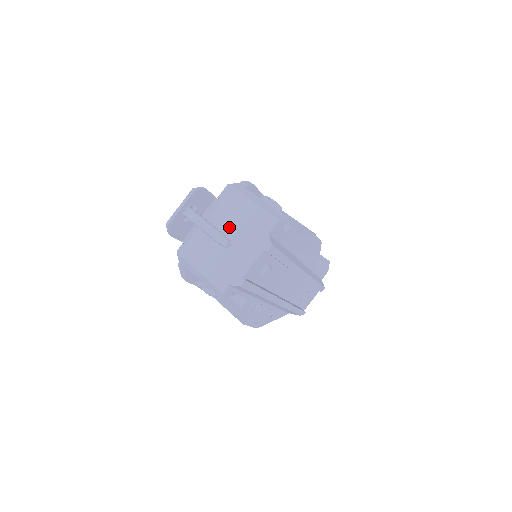
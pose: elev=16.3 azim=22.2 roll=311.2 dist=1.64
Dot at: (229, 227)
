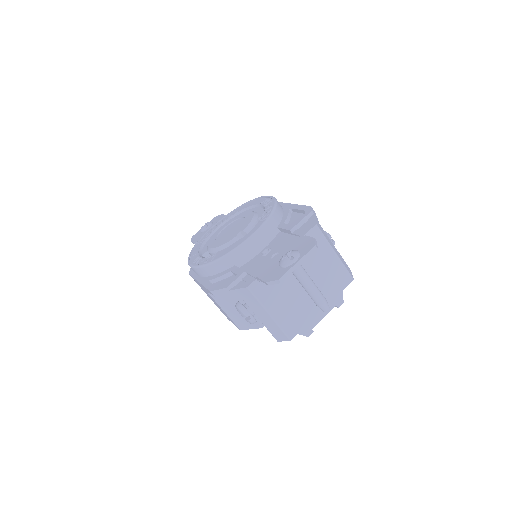
Dot at: (309, 274)
